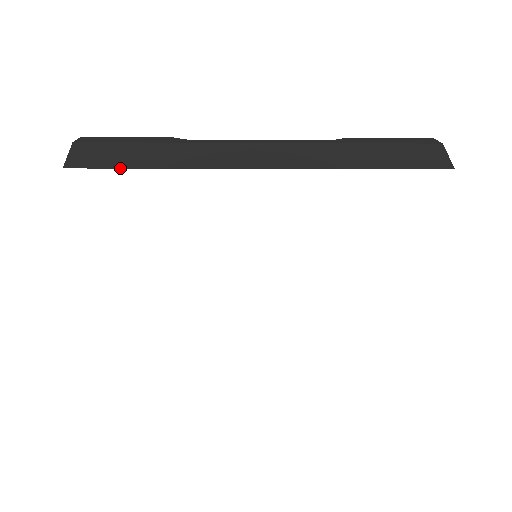
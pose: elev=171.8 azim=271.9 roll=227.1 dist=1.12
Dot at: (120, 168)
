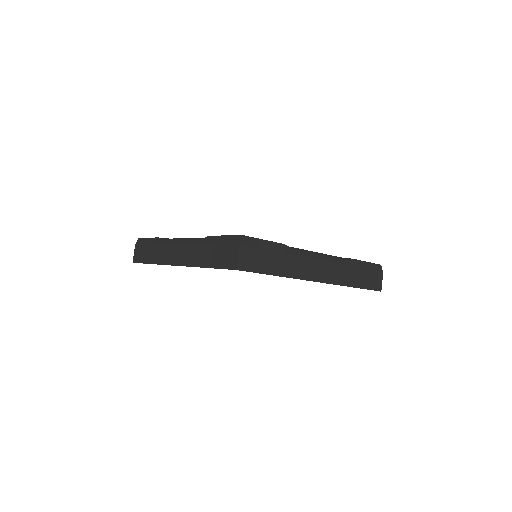
Dot at: occluded
